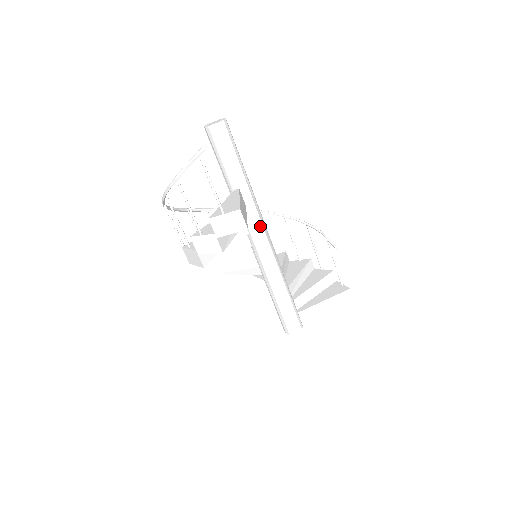
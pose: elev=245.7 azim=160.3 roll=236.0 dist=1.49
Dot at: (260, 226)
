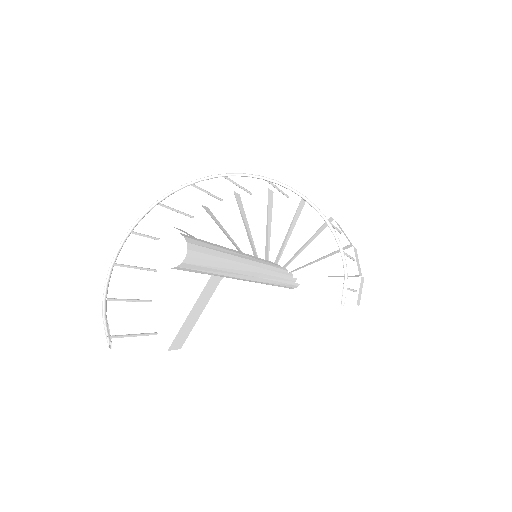
Dot at: (244, 280)
